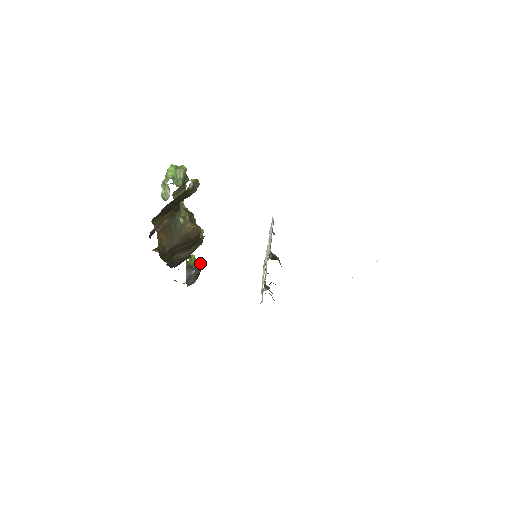
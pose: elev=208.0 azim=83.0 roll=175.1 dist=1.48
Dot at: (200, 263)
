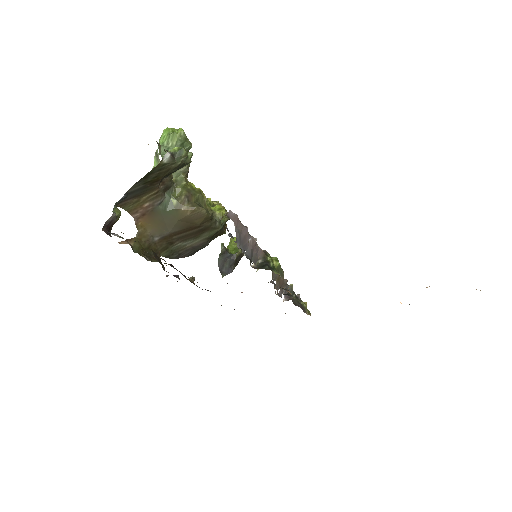
Dot at: (239, 249)
